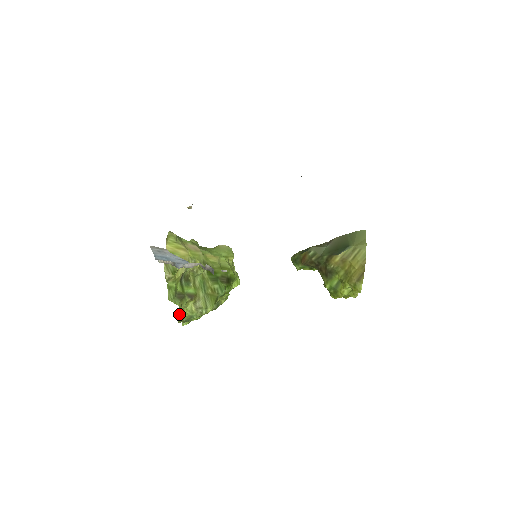
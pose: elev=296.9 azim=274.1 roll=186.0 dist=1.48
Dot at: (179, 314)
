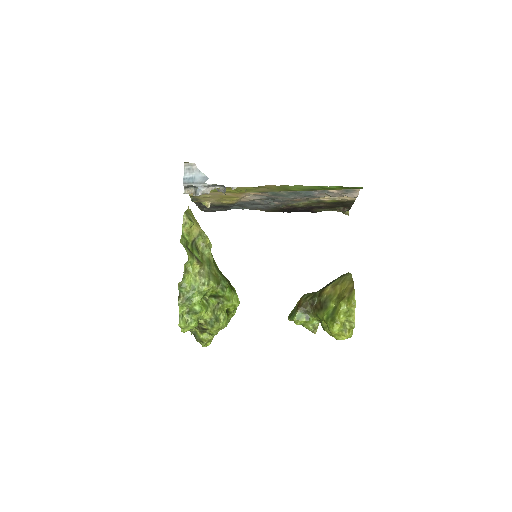
Dot at: (184, 272)
